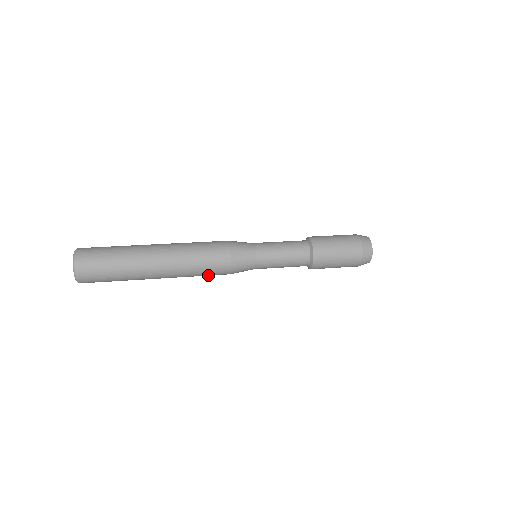
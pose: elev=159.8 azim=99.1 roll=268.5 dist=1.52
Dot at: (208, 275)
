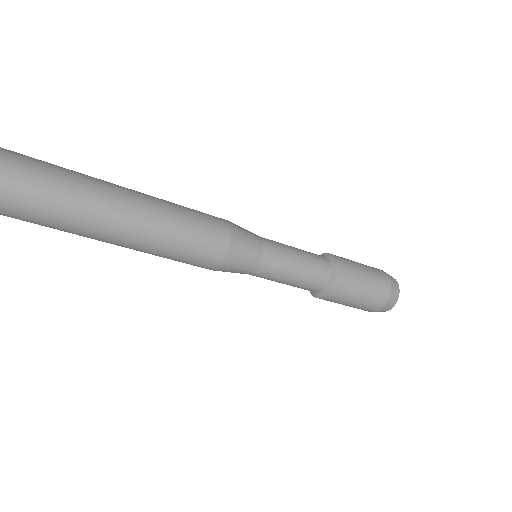
Dot at: (194, 243)
